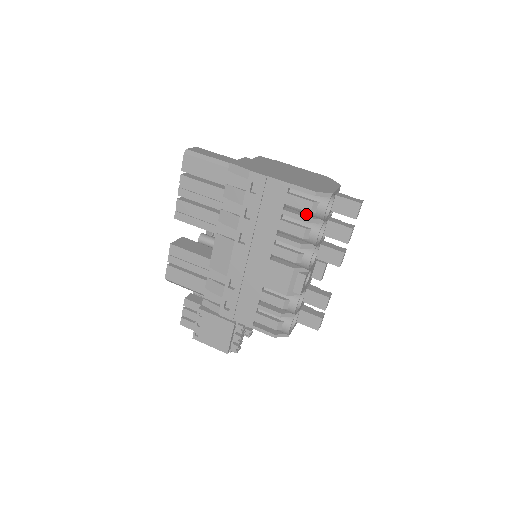
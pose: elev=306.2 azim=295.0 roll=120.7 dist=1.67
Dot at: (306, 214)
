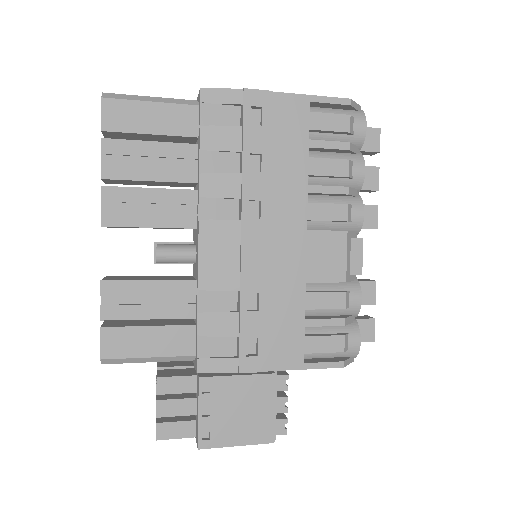
Dot at: occluded
